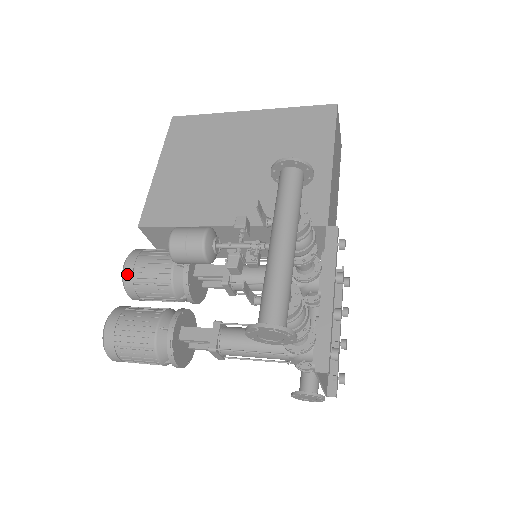
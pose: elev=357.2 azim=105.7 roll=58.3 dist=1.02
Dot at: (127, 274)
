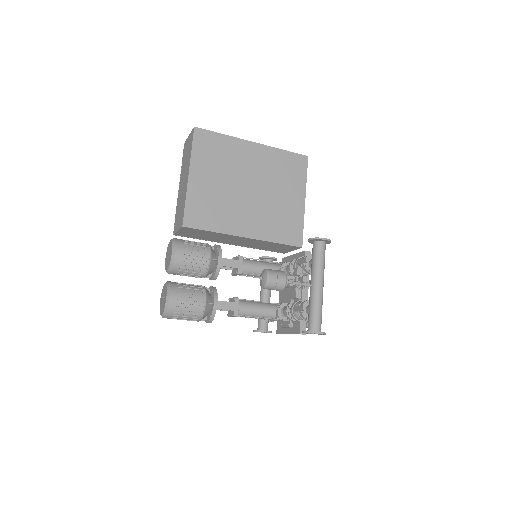
Dot at: (176, 262)
